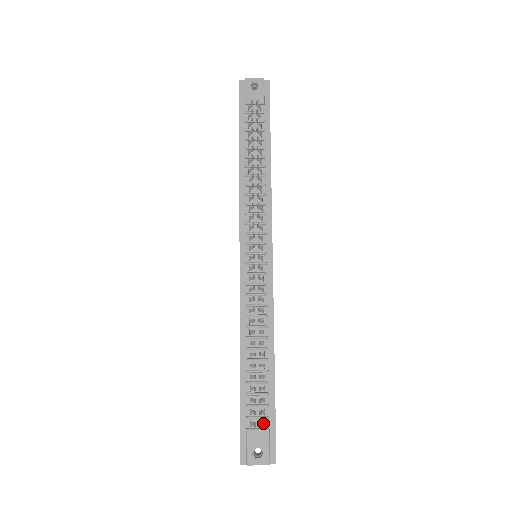
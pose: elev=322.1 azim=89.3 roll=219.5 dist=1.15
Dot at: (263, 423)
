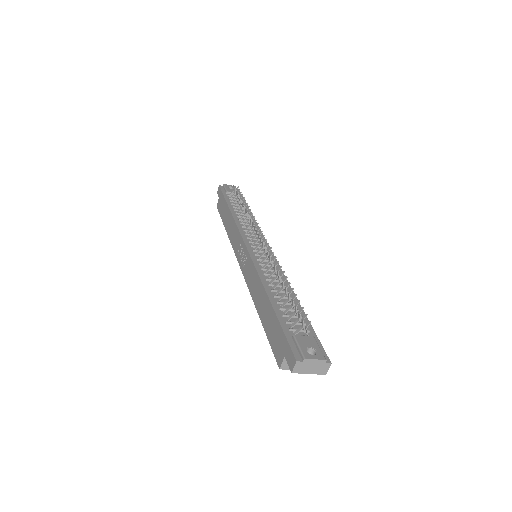
Dot at: (307, 332)
